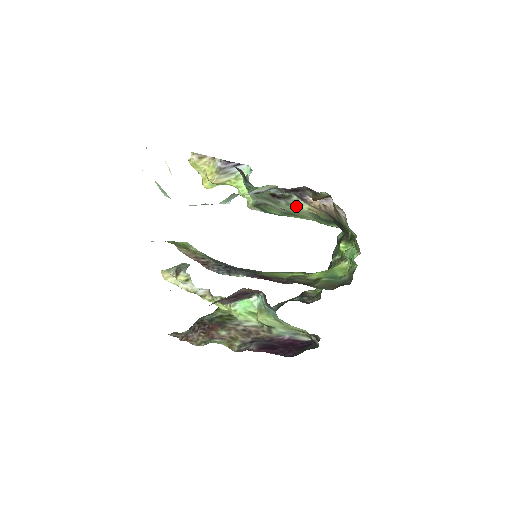
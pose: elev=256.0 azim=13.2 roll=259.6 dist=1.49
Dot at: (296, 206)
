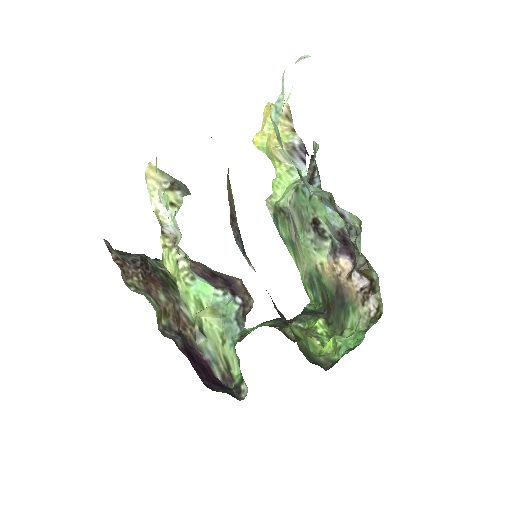
Dot at: (317, 250)
